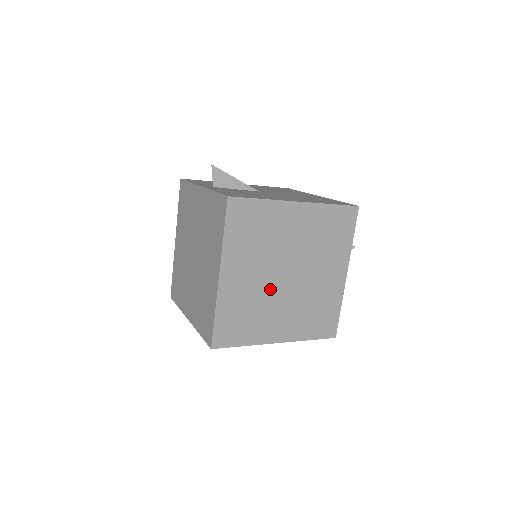
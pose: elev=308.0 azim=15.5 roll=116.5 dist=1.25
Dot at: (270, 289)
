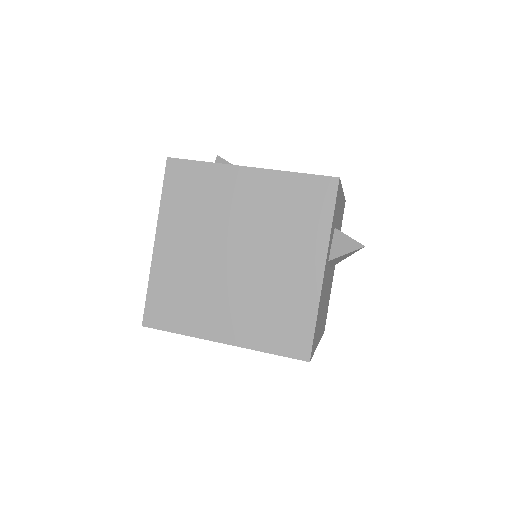
Dot at: (213, 269)
